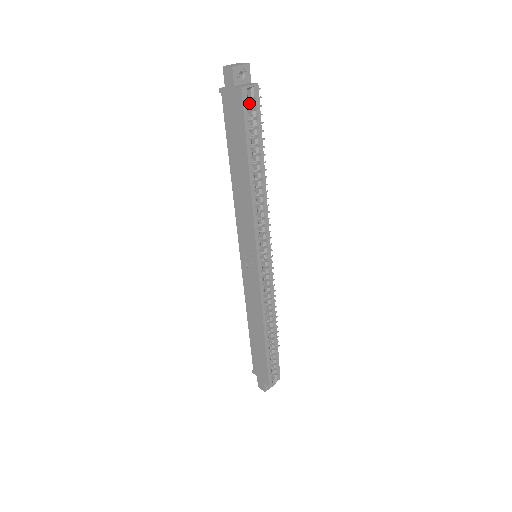
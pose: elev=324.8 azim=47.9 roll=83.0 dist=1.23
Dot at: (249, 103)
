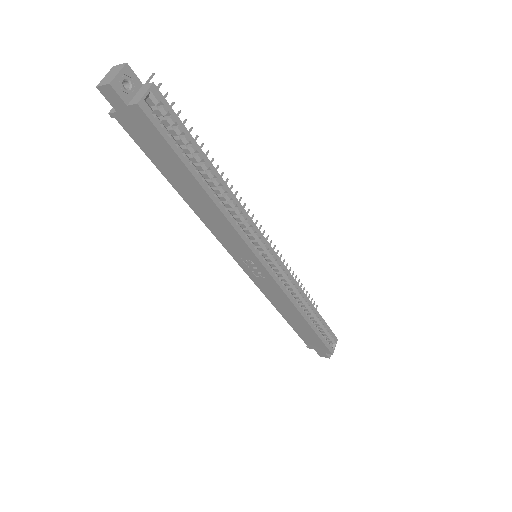
Dot at: (156, 113)
